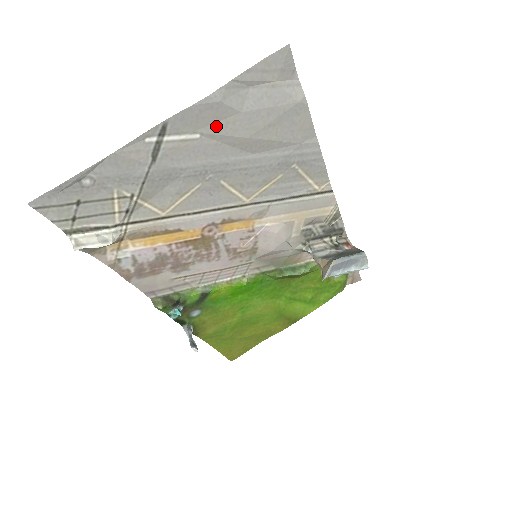
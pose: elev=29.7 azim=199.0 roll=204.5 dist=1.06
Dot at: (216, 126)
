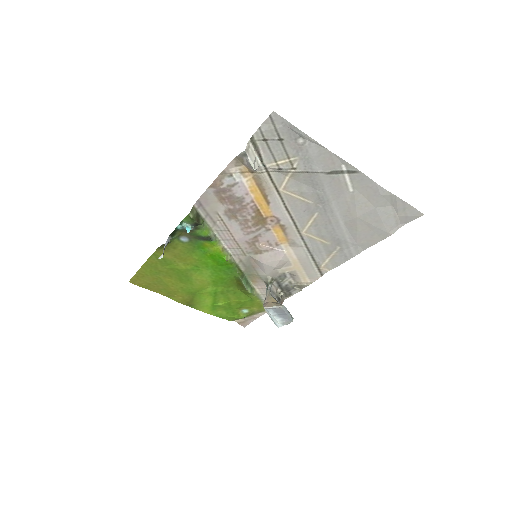
Dot at: (361, 198)
